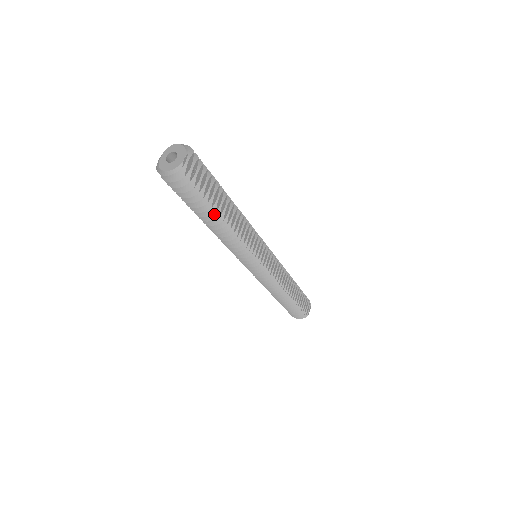
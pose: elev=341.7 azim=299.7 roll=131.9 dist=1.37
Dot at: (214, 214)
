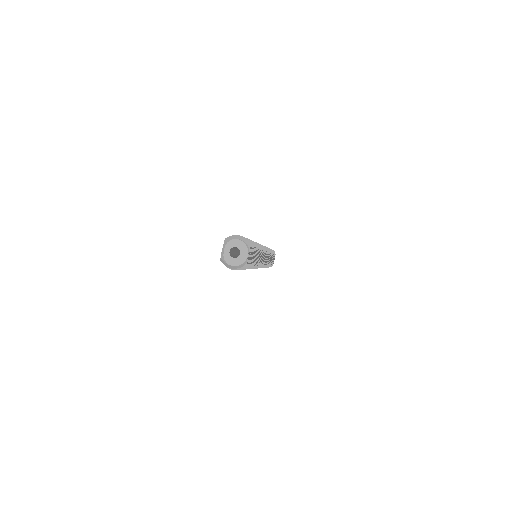
Dot at: occluded
